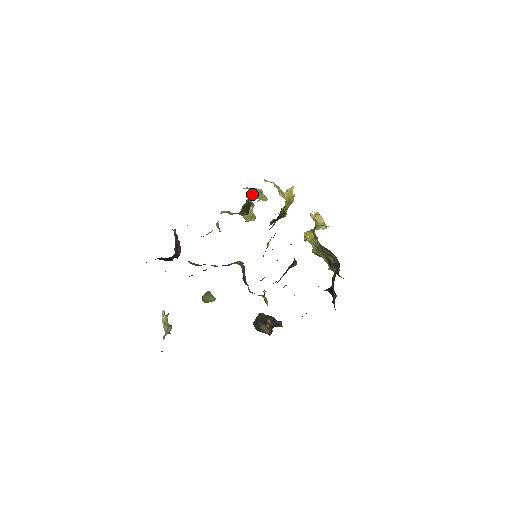
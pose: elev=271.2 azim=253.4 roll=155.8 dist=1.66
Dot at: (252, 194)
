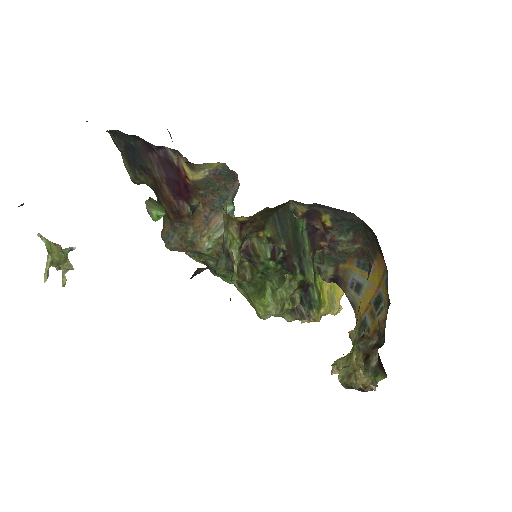
Dot at: occluded
